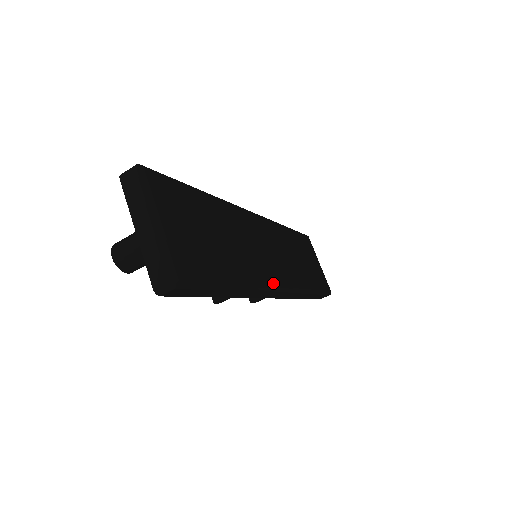
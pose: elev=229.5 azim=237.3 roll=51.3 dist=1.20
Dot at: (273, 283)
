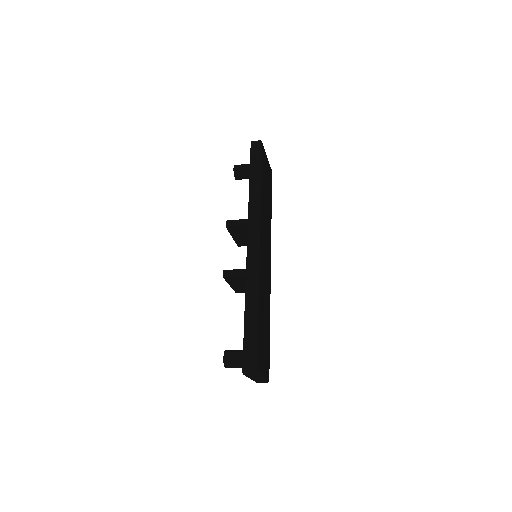
Dot at: (270, 277)
